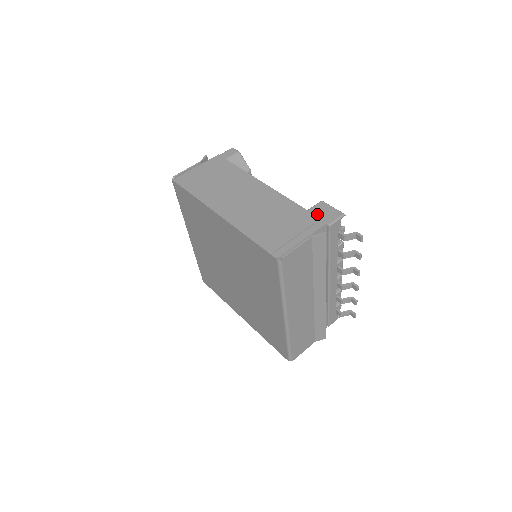
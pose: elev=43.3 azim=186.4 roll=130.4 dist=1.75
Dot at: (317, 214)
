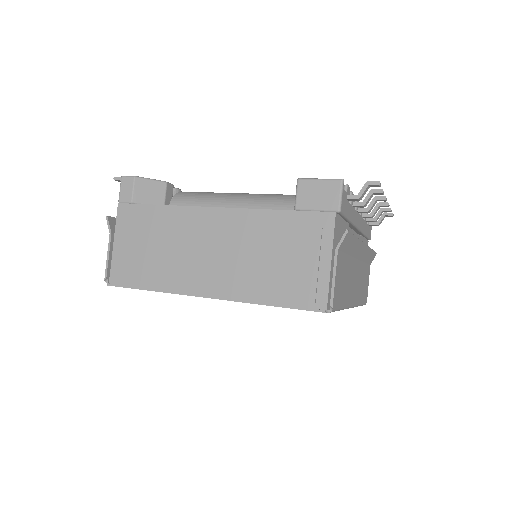
Dot at: (311, 206)
